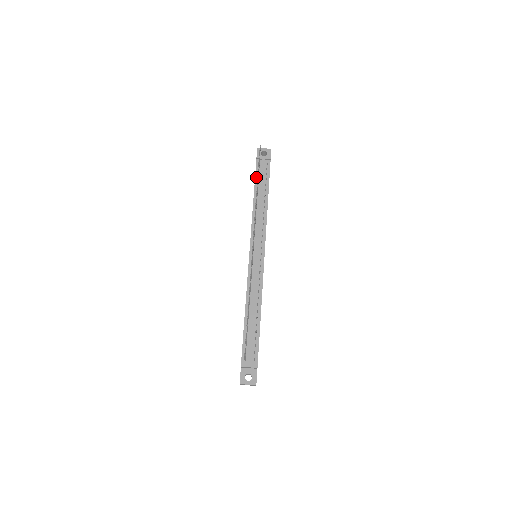
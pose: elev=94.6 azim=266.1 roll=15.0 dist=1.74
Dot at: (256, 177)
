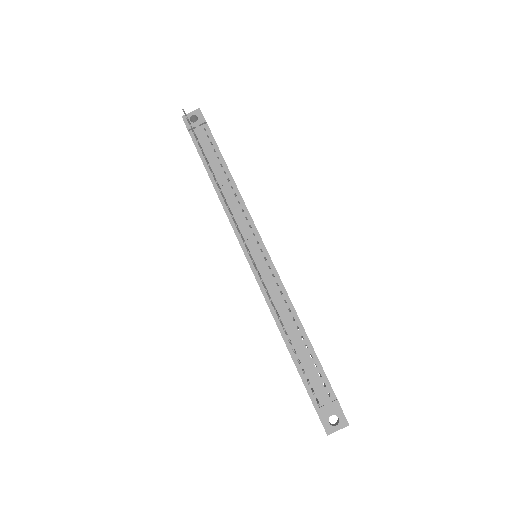
Dot at: (200, 154)
